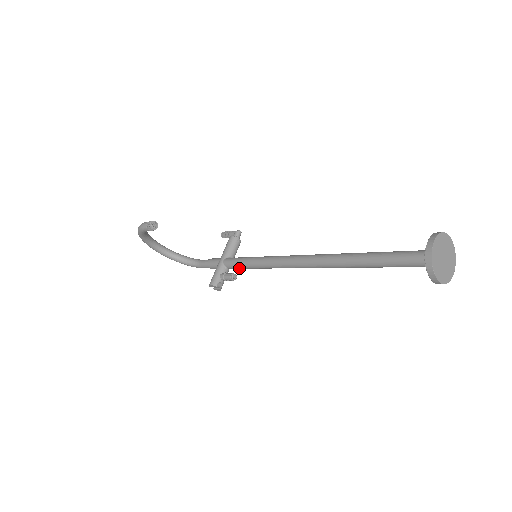
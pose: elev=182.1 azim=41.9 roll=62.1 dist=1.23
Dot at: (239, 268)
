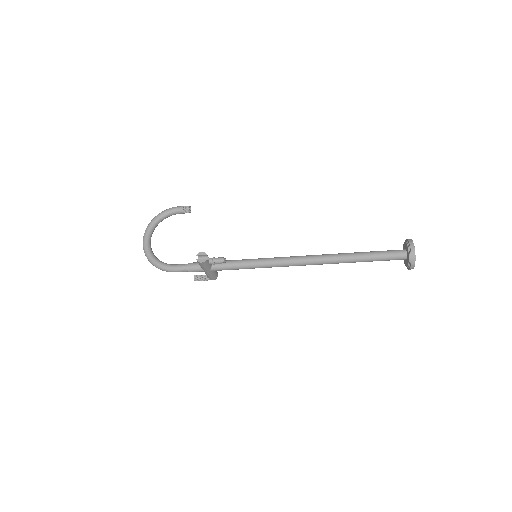
Dot at: (228, 264)
